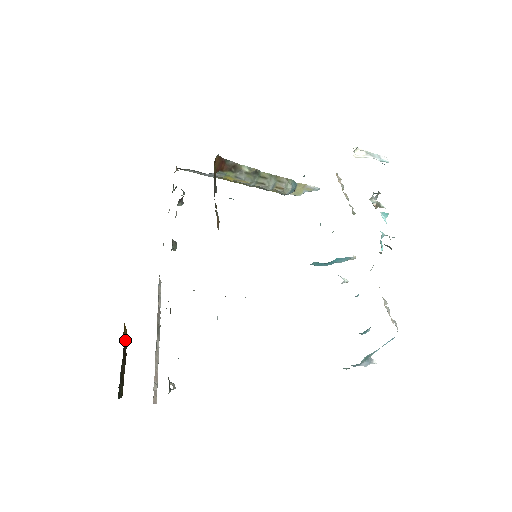
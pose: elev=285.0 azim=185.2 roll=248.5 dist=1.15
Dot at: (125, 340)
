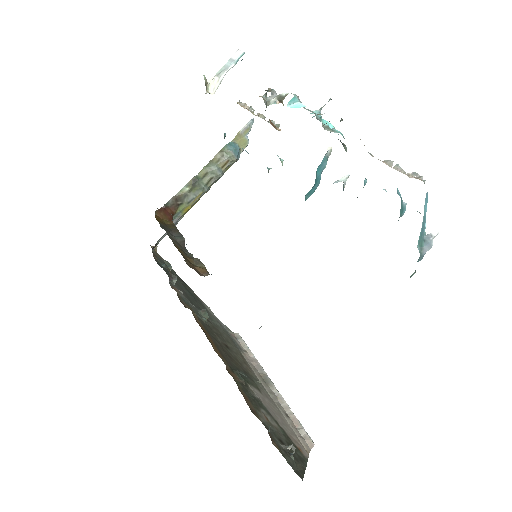
Dot at: occluded
